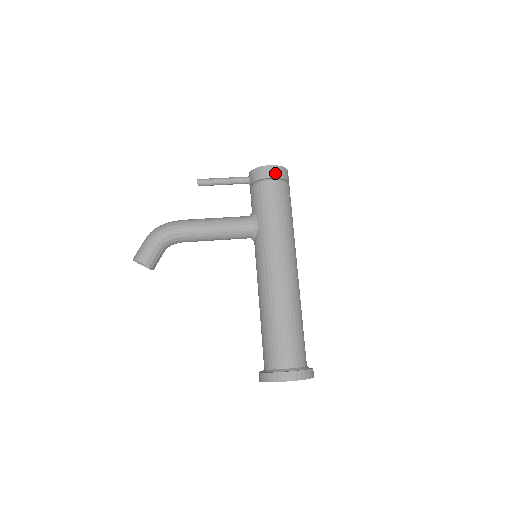
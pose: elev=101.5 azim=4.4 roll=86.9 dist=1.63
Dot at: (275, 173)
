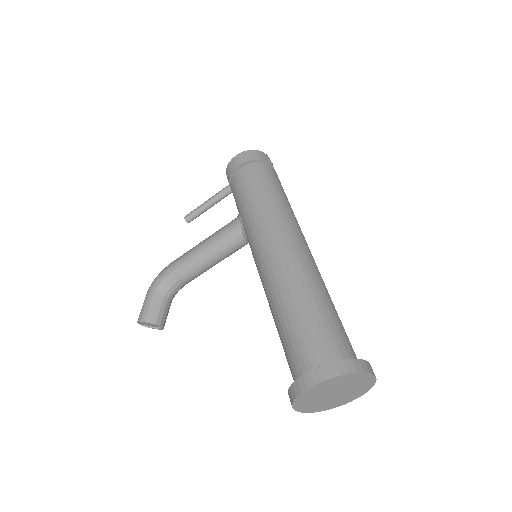
Dot at: (242, 159)
